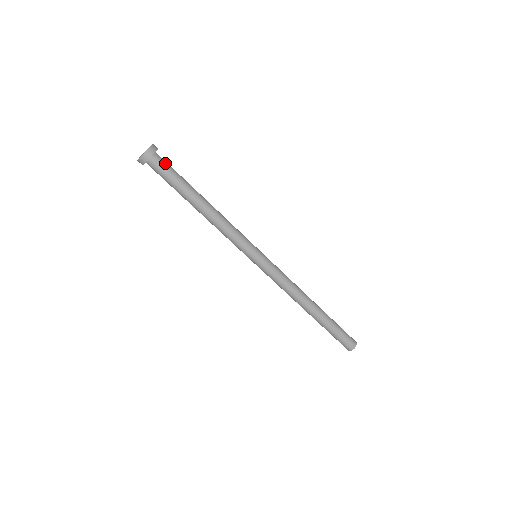
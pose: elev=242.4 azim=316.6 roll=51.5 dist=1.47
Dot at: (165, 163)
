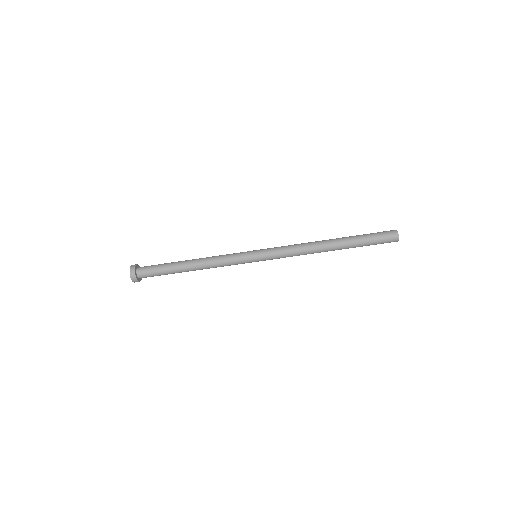
Dot at: (147, 270)
